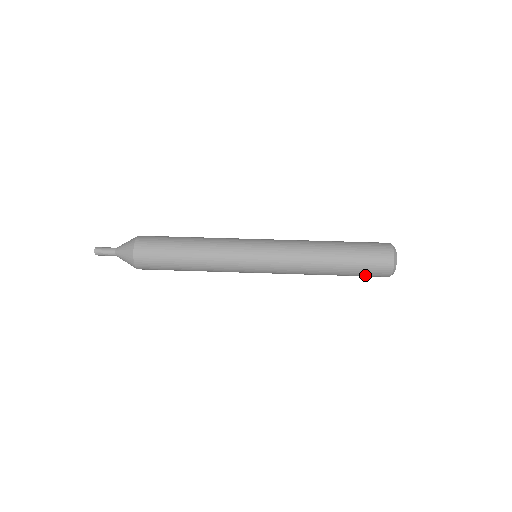
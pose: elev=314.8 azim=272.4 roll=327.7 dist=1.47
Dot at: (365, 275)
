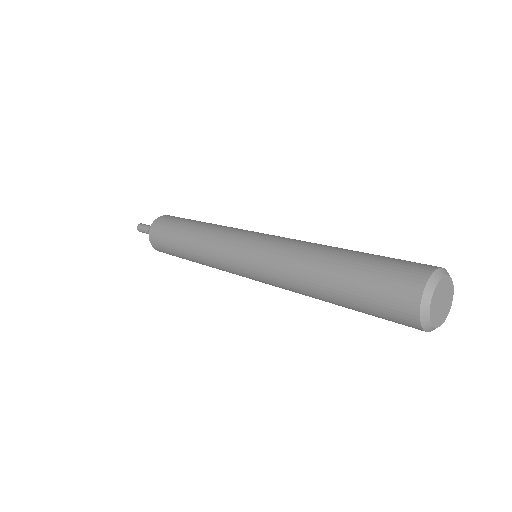
Dot at: (376, 288)
